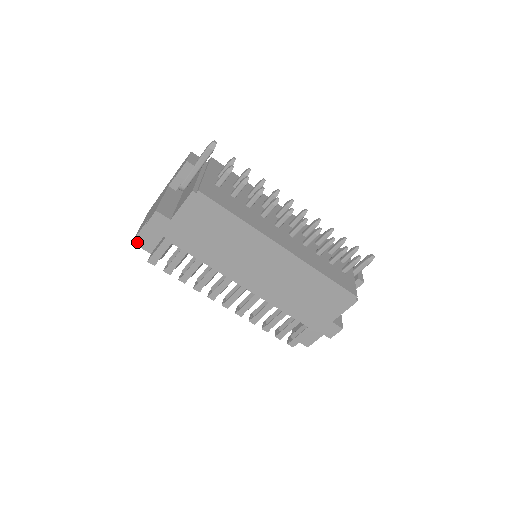
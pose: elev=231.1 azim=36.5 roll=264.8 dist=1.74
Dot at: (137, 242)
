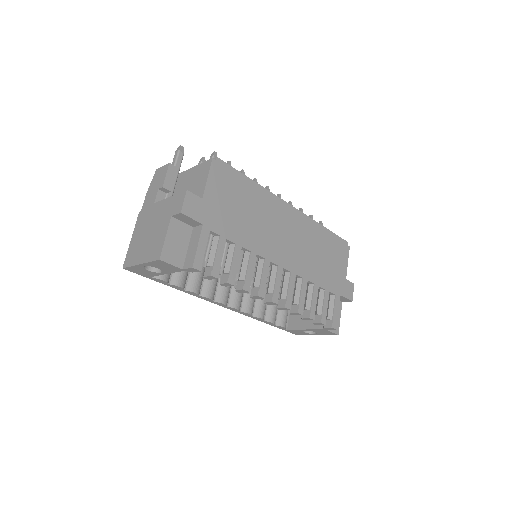
Dot at: (165, 257)
